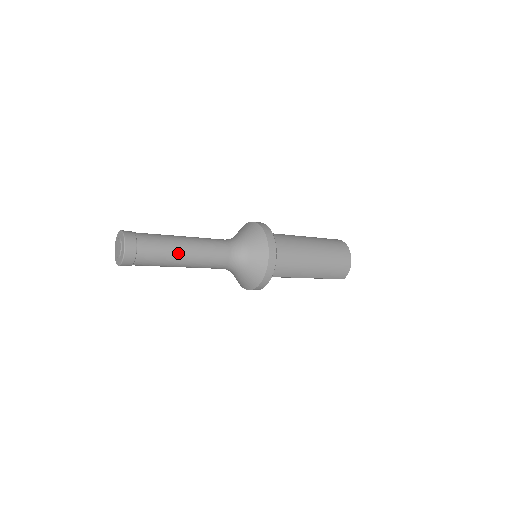
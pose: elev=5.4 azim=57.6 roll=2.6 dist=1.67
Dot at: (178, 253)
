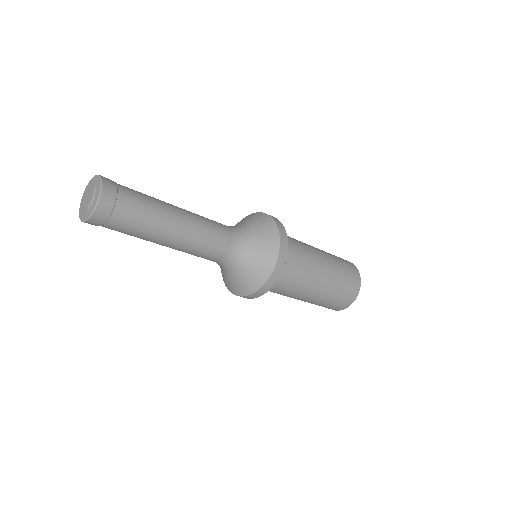
Dot at: (163, 234)
